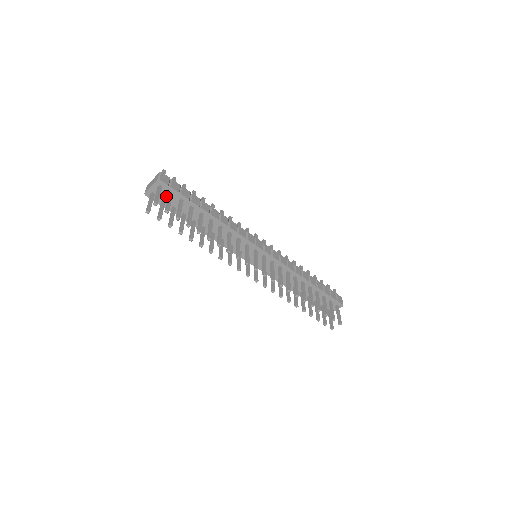
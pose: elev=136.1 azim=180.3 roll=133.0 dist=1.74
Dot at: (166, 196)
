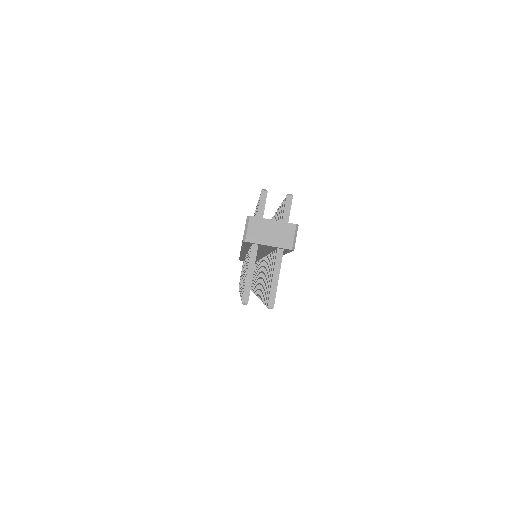
Dot at: (267, 248)
